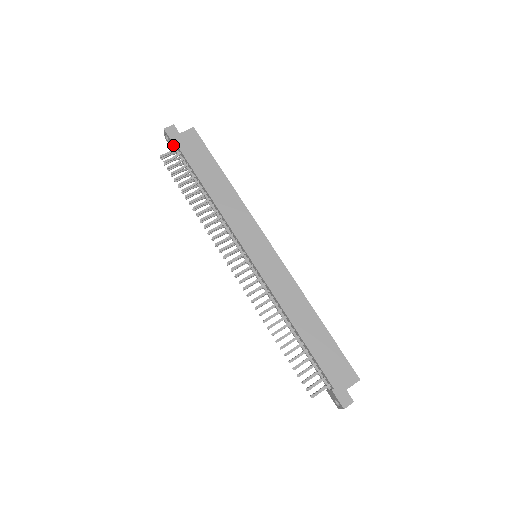
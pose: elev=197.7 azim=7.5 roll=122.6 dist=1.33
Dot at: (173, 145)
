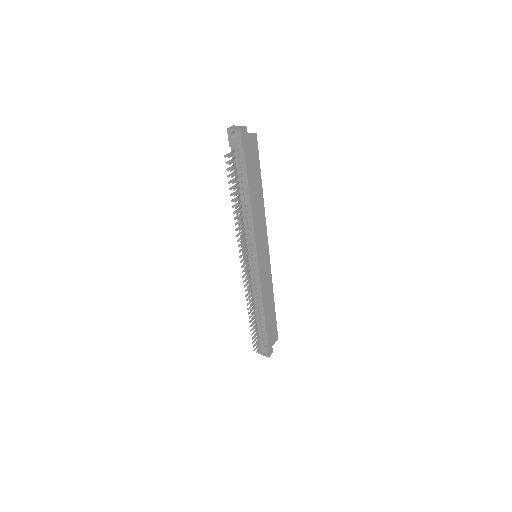
Dot at: (239, 148)
